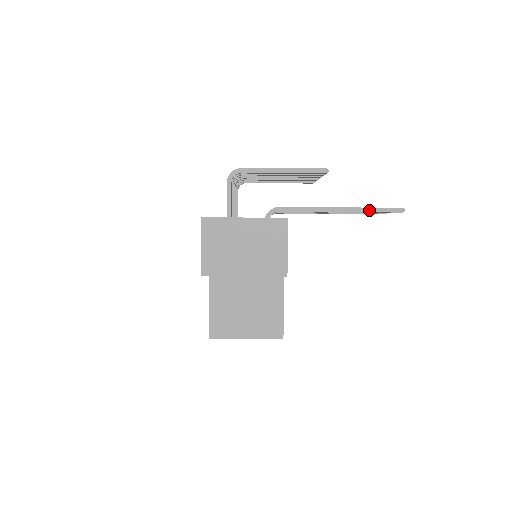
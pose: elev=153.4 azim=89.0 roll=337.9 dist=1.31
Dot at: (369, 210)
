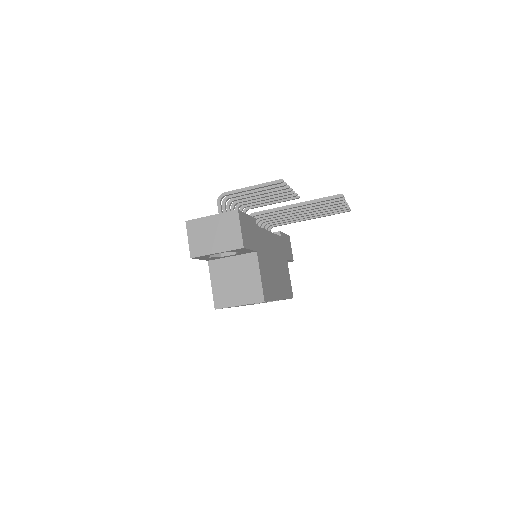
Dot at: (317, 201)
